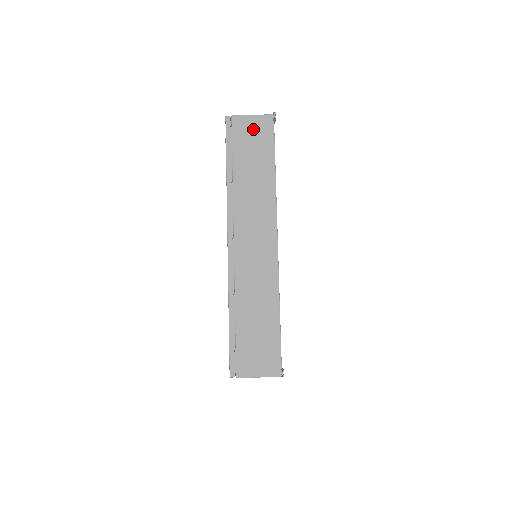
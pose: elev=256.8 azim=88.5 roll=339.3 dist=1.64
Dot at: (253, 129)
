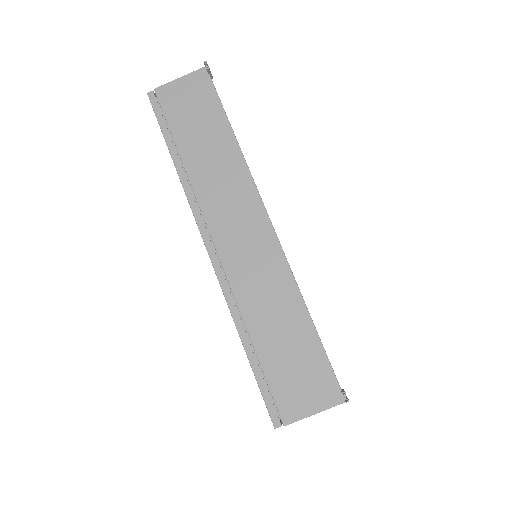
Dot at: (187, 94)
